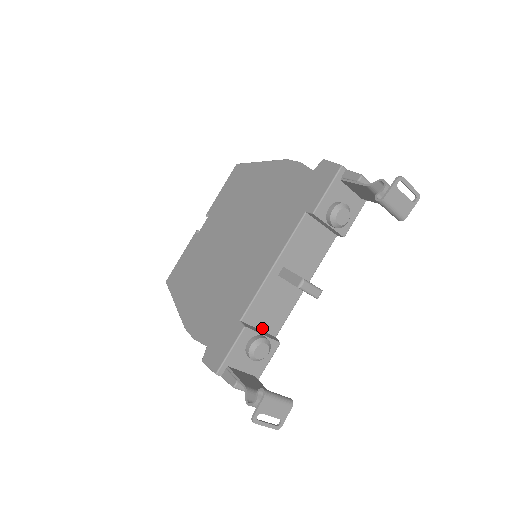
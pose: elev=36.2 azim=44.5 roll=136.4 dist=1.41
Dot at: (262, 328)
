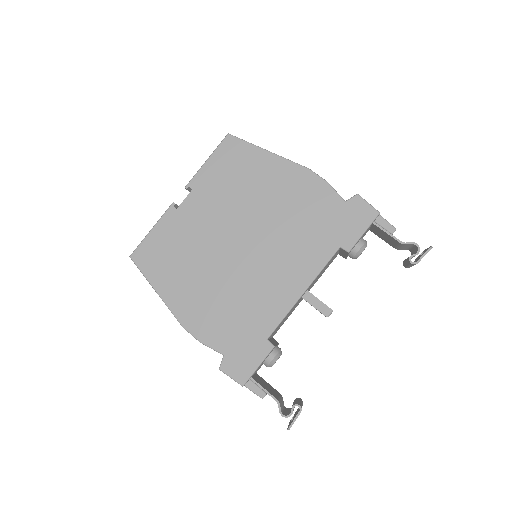
Dot at: occluded
